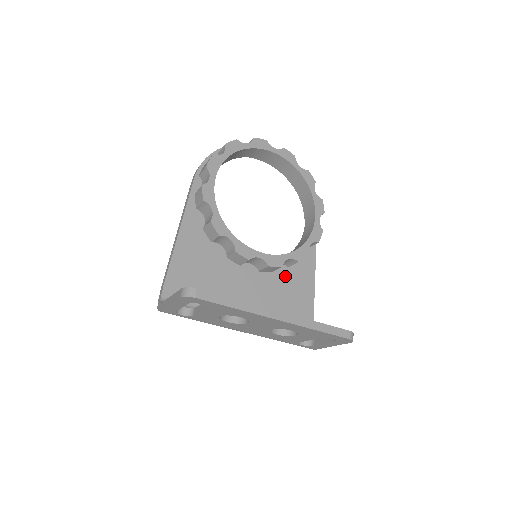
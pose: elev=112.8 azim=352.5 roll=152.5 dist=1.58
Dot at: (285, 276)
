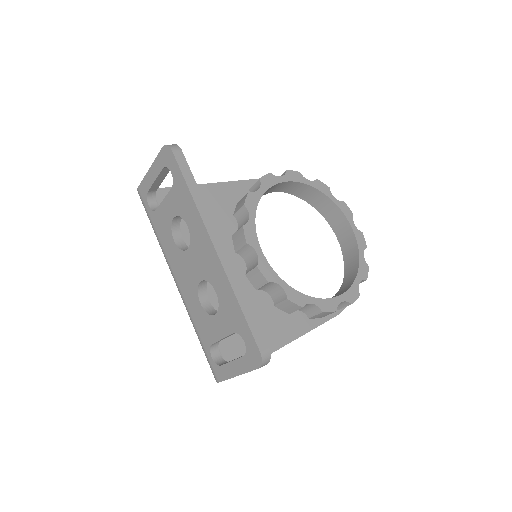
Dot at: (263, 306)
